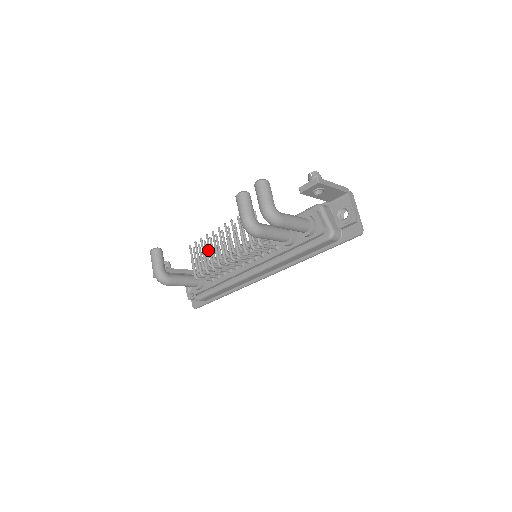
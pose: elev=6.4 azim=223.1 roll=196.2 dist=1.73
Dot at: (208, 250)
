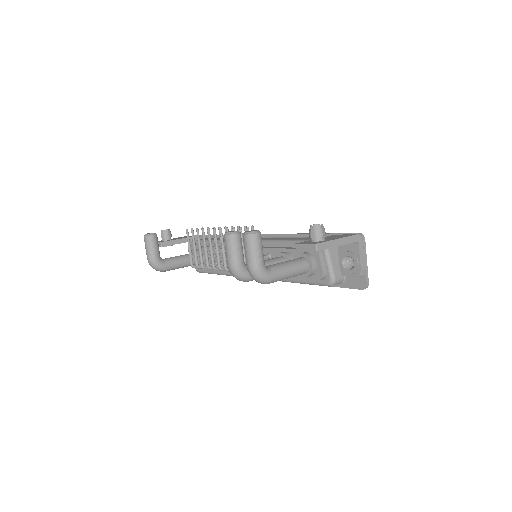
Dot at: occluded
